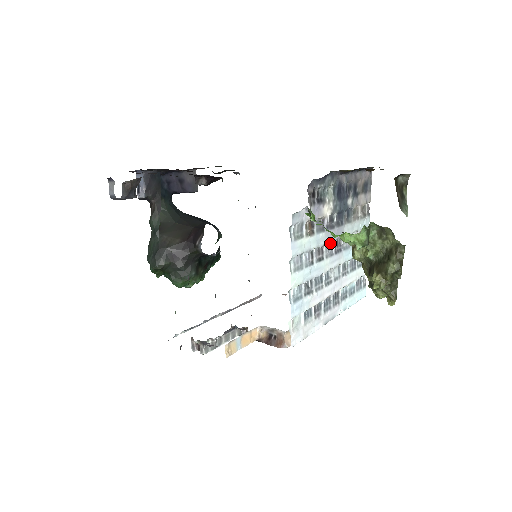
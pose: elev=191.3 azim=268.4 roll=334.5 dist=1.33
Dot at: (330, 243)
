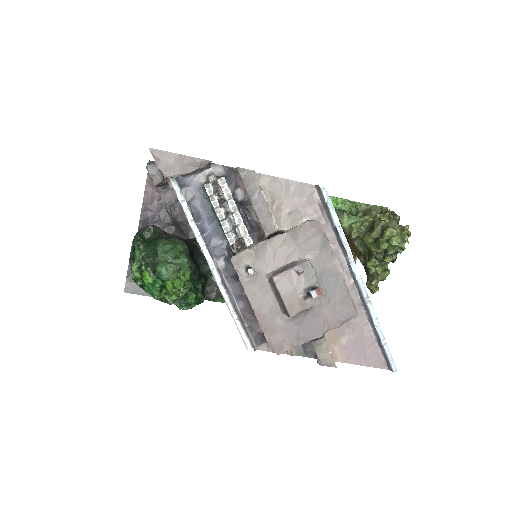
Dot at: occluded
